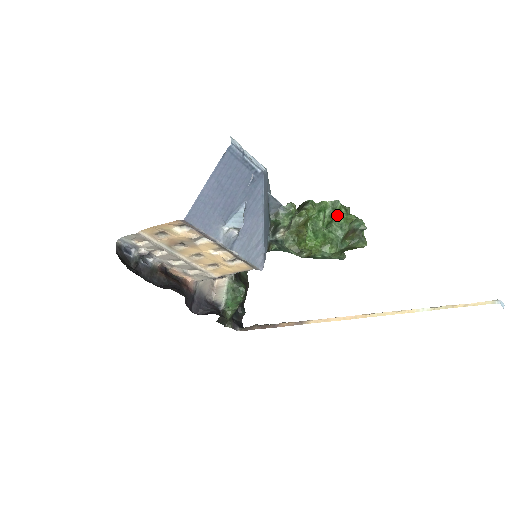
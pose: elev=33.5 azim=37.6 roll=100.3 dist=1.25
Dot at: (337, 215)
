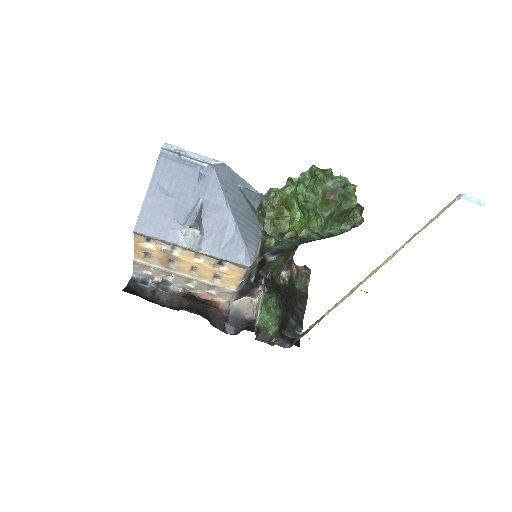
Dot at: occluded
